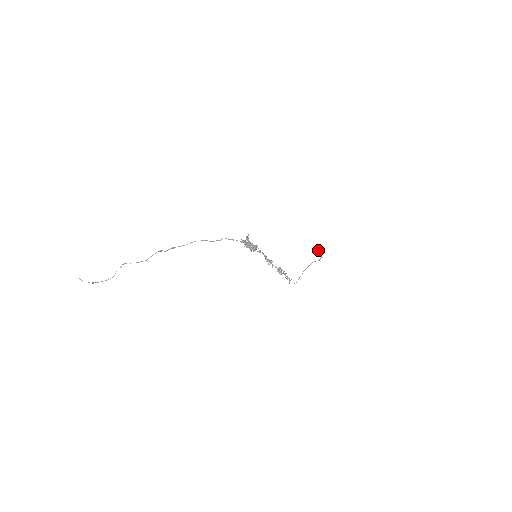
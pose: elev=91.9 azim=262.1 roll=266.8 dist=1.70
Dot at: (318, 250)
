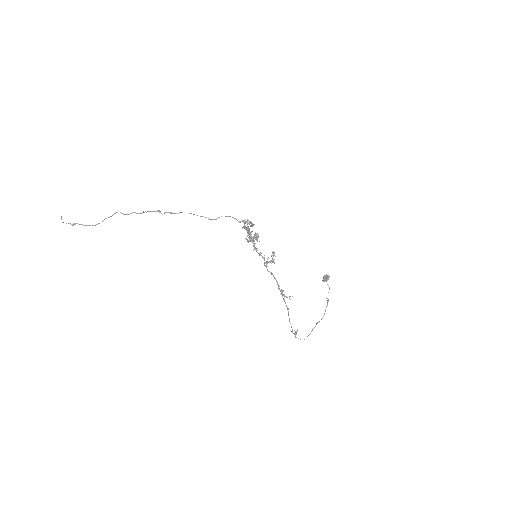
Dot at: (324, 275)
